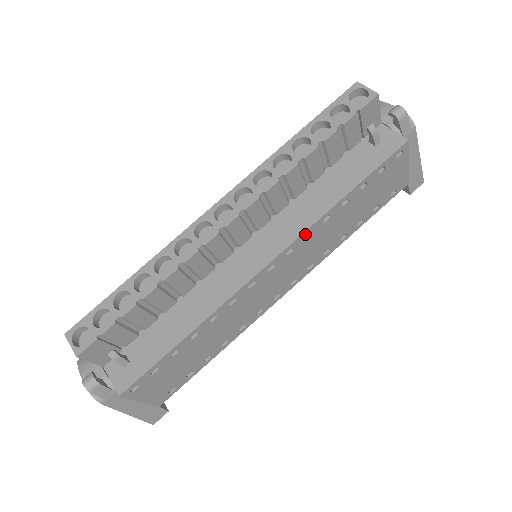
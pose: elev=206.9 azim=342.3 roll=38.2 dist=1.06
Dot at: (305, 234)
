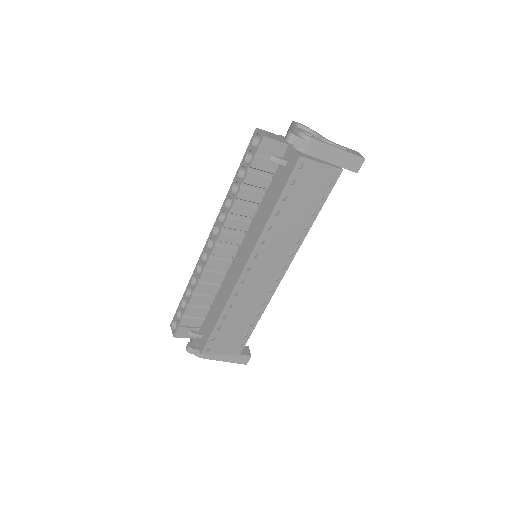
Dot at: (259, 243)
